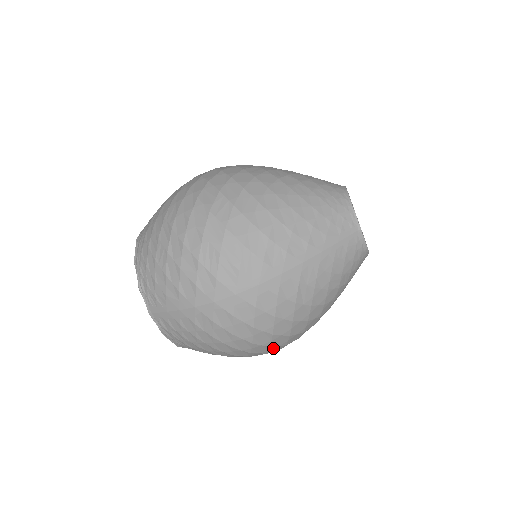
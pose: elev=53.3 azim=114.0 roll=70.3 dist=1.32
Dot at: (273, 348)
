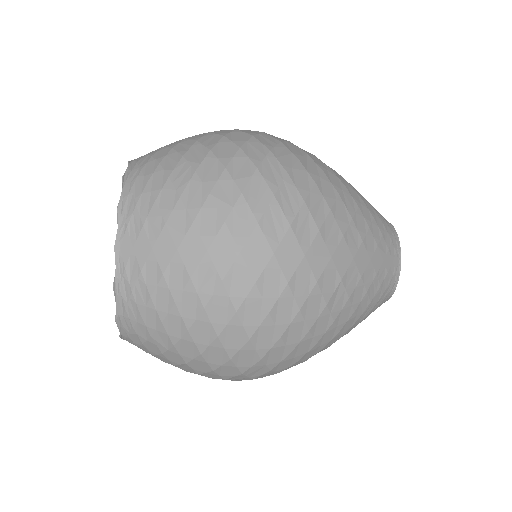
Dot at: (258, 365)
